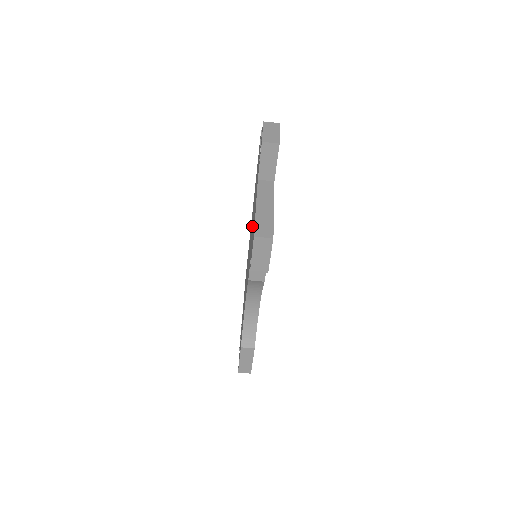
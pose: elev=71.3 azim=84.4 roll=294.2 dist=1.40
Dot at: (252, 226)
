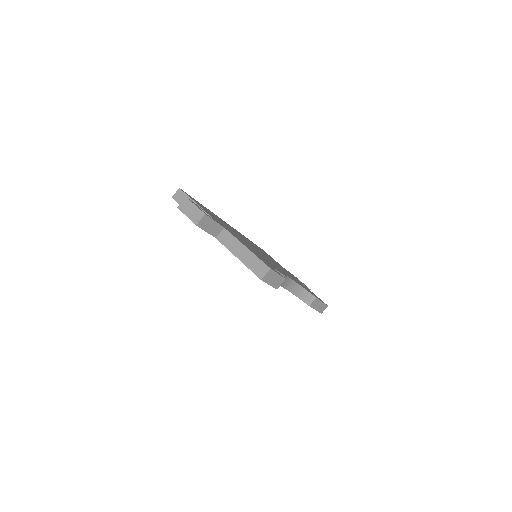
Dot at: occluded
